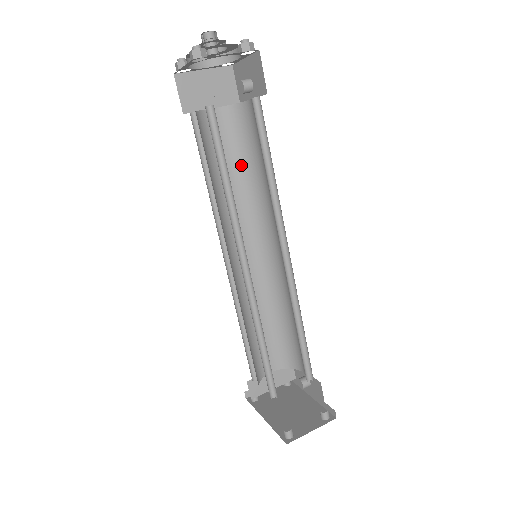
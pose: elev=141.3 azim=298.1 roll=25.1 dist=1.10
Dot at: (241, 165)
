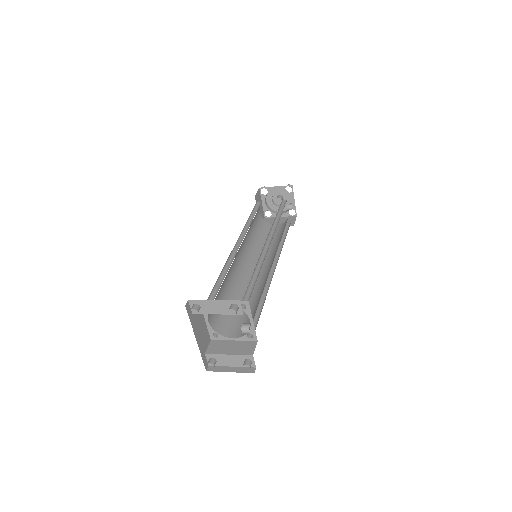
Dot at: (278, 239)
